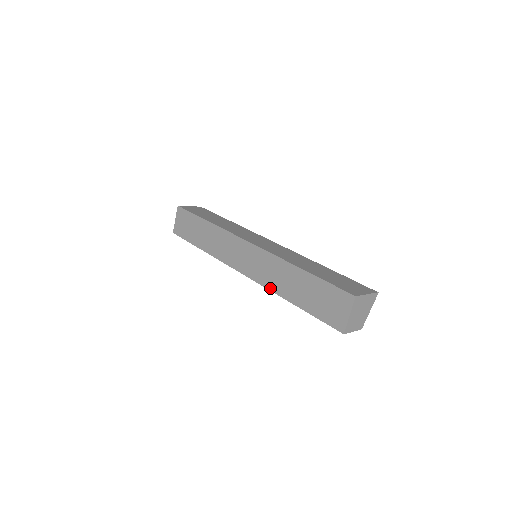
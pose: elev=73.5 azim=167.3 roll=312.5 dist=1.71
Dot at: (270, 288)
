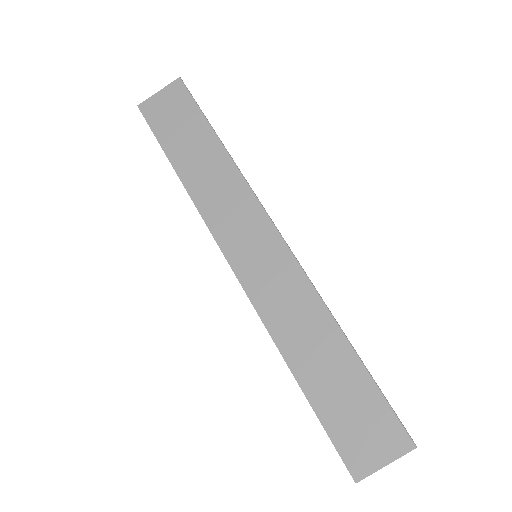
Dot at: occluded
